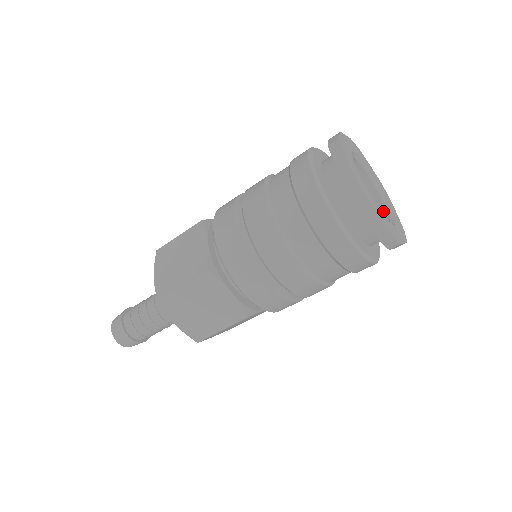
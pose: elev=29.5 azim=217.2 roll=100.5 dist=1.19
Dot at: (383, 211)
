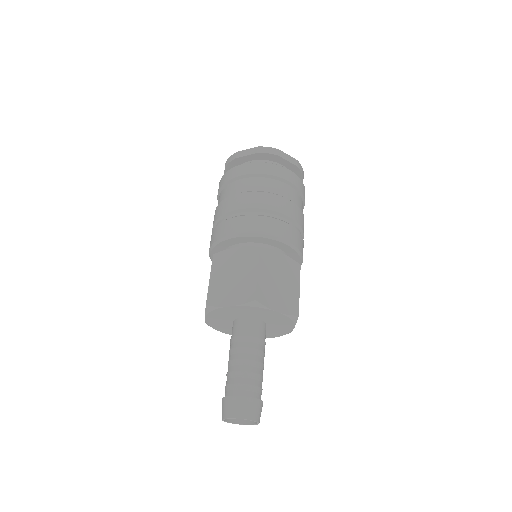
Dot at: occluded
